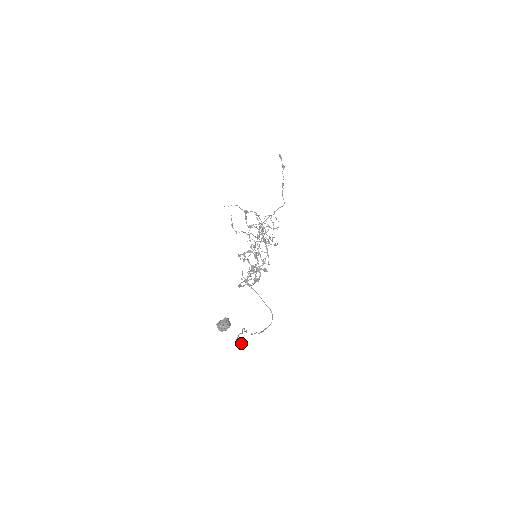
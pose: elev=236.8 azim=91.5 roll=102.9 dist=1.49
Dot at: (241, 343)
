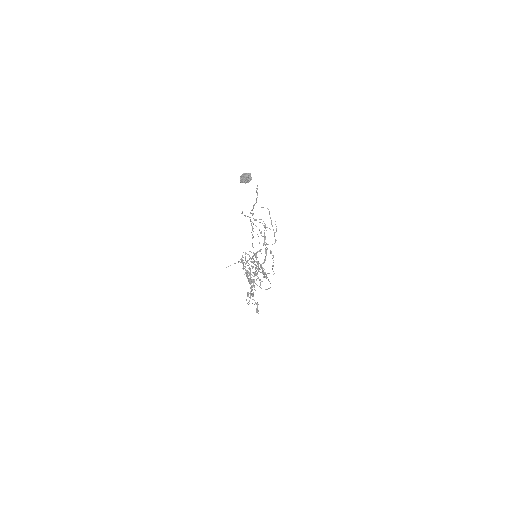
Dot at: occluded
